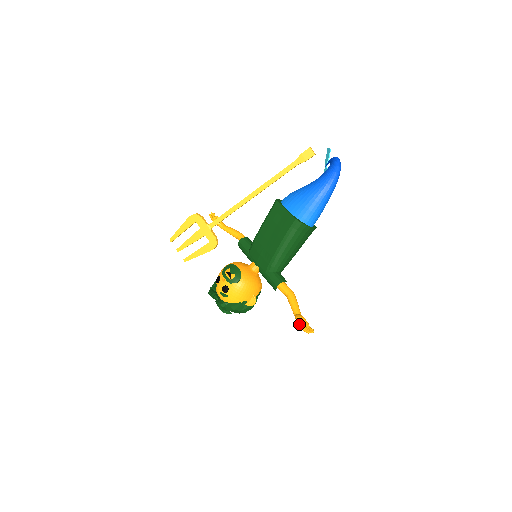
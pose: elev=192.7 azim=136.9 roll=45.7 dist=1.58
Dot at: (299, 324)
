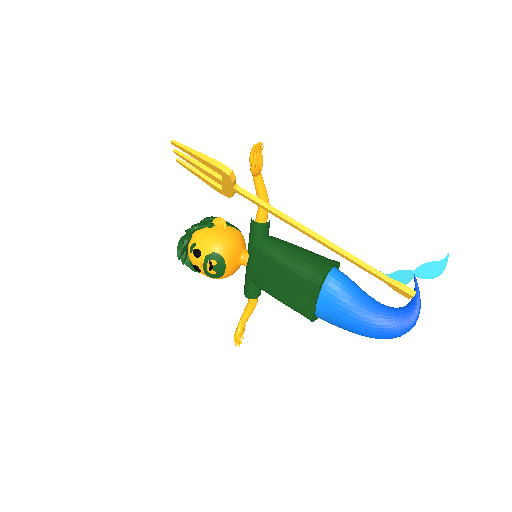
Dot at: (235, 336)
